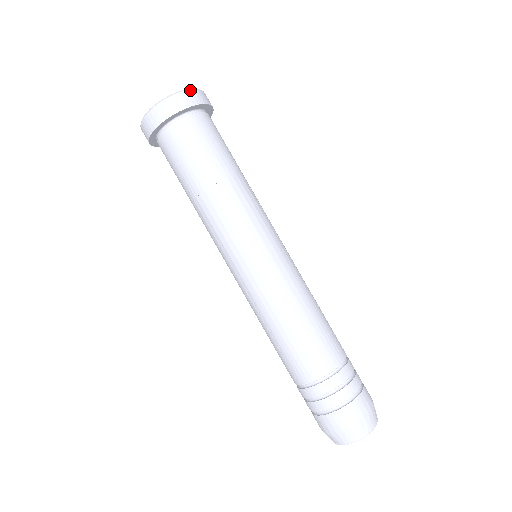
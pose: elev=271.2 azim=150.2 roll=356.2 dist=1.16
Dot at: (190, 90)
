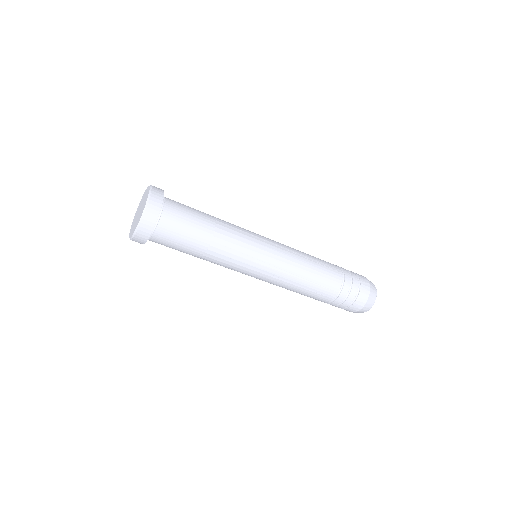
Dot at: (133, 238)
